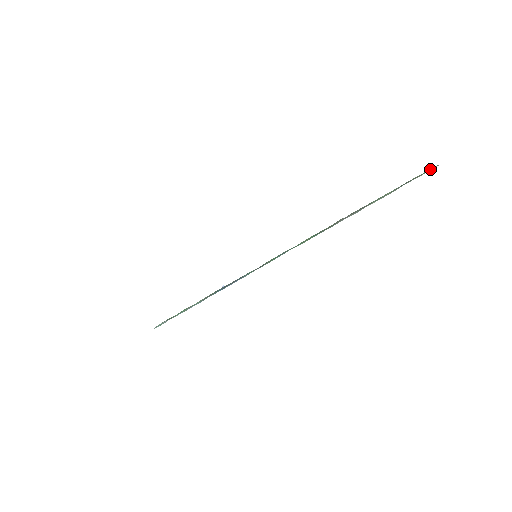
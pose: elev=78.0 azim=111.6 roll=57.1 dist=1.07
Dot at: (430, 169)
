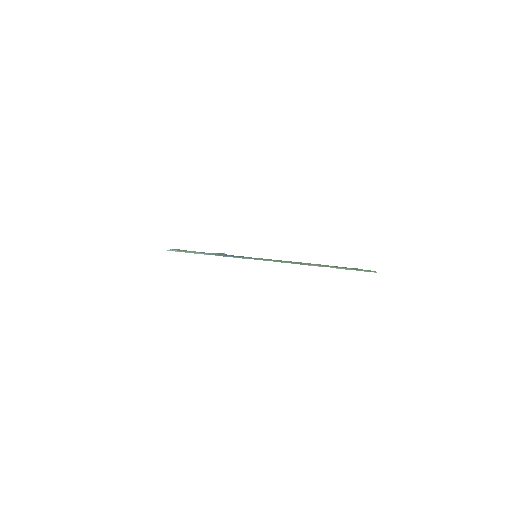
Dot at: (372, 271)
